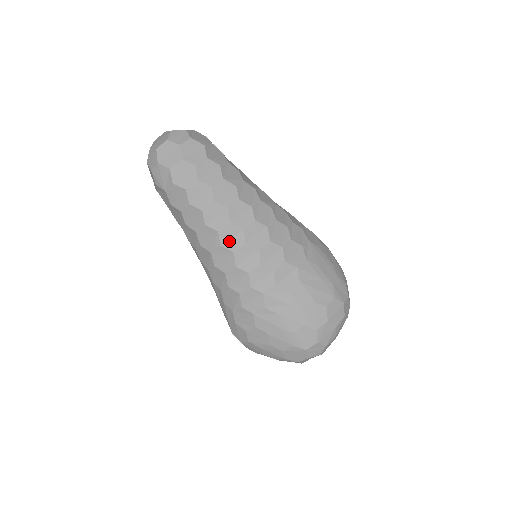
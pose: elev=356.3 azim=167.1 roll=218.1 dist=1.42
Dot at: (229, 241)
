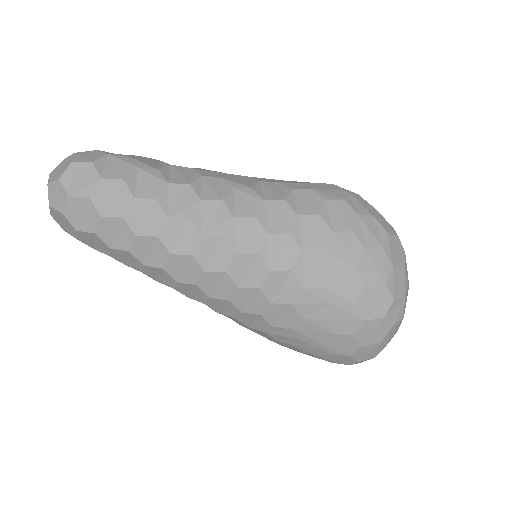
Dot at: (192, 294)
